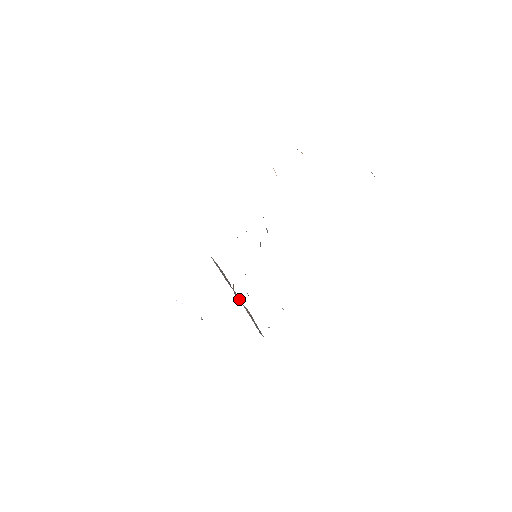
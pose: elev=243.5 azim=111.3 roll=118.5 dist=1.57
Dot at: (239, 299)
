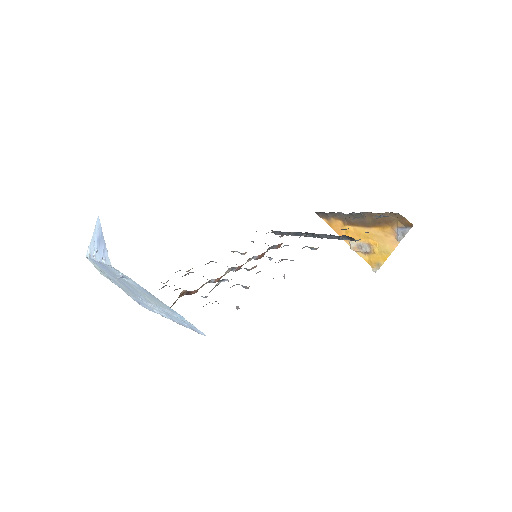
Dot at: occluded
